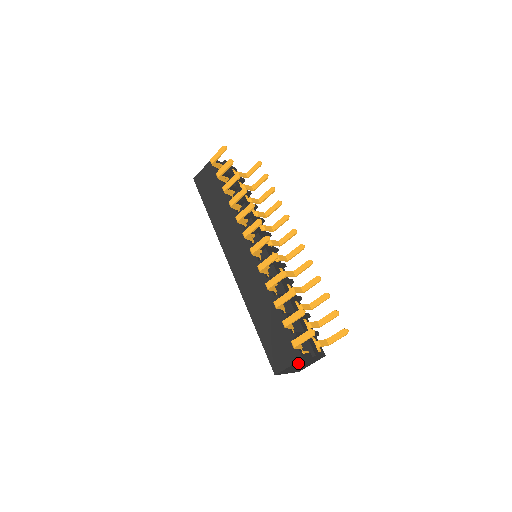
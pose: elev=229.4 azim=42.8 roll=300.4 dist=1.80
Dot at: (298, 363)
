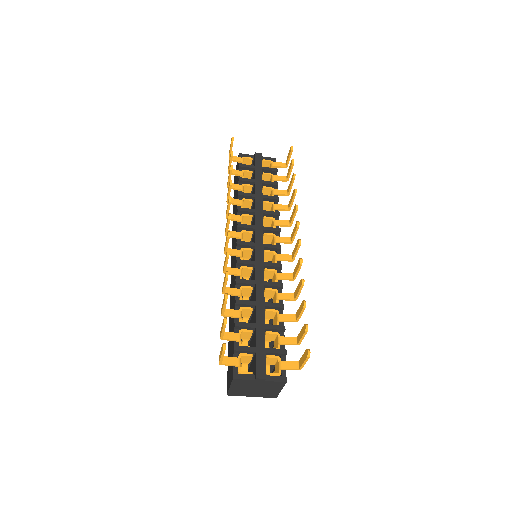
Dot at: (241, 385)
